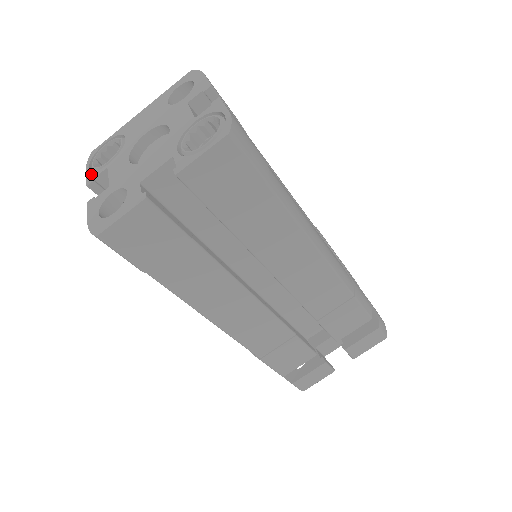
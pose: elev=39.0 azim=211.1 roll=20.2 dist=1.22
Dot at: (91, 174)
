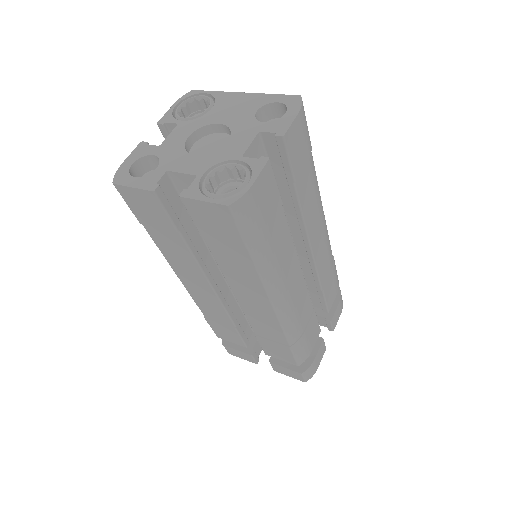
Dot at: (169, 115)
